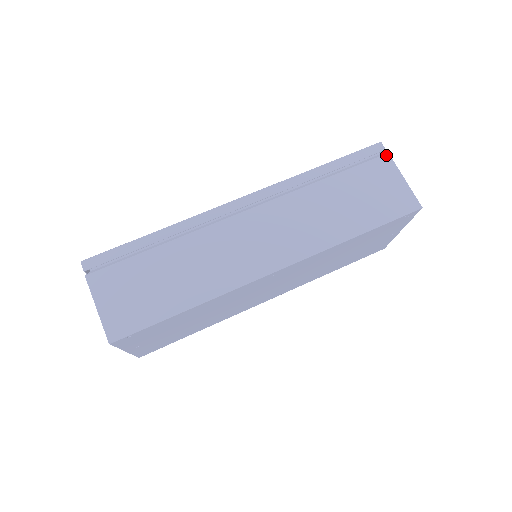
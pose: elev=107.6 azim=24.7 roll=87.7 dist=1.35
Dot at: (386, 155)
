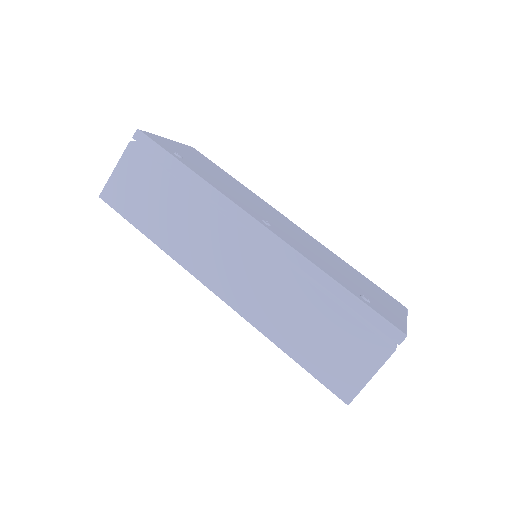
Dot at: (392, 348)
